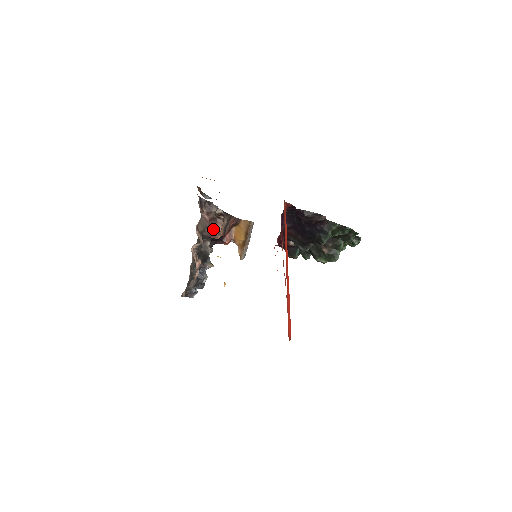
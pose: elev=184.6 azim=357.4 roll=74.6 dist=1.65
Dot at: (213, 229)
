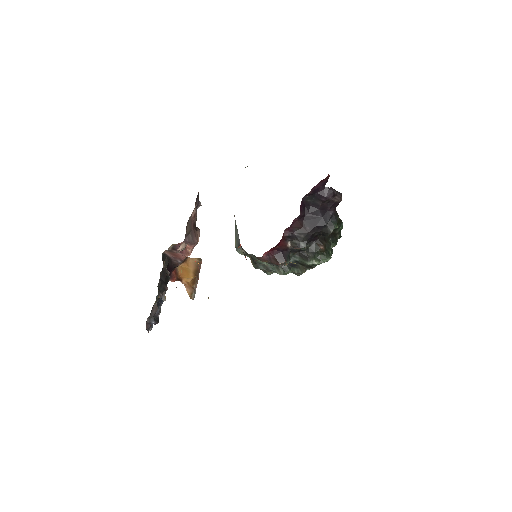
Dot at: (195, 236)
